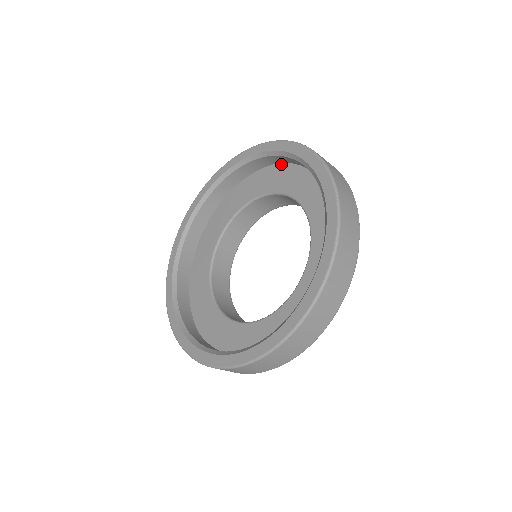
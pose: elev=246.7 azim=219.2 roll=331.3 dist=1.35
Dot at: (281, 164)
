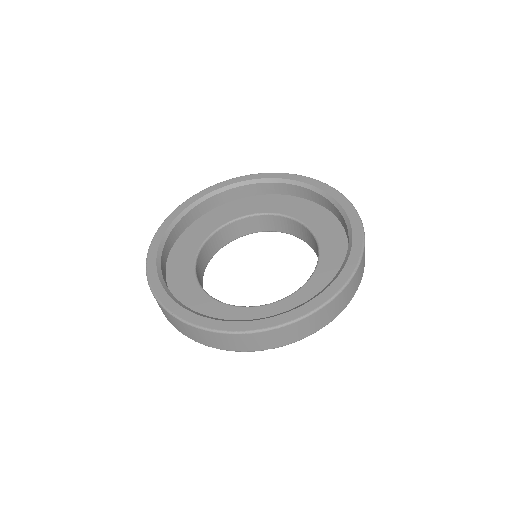
Dot at: (327, 210)
